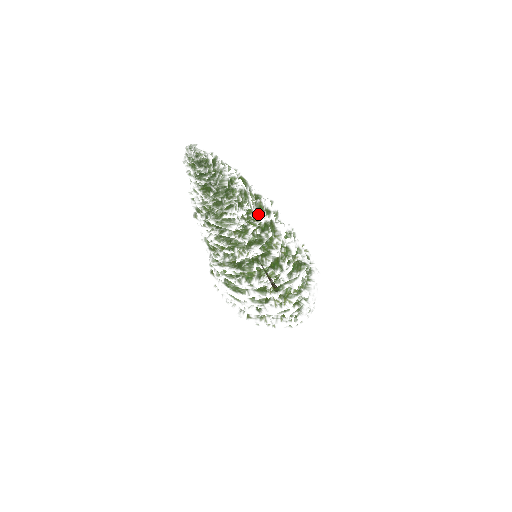
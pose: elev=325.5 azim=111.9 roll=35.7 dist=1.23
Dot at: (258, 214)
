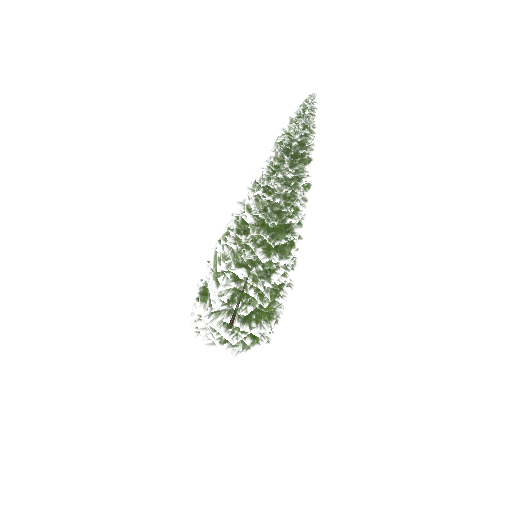
Dot at: occluded
